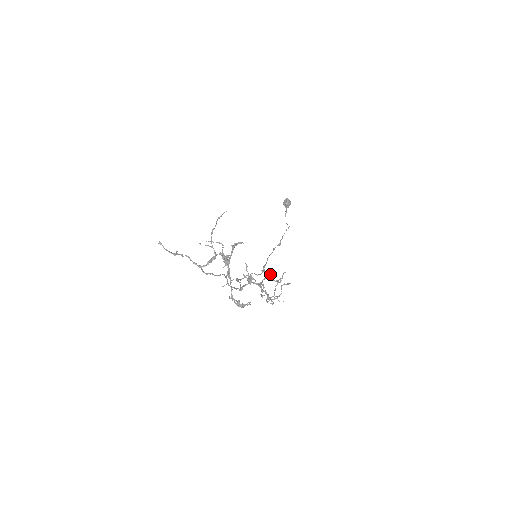
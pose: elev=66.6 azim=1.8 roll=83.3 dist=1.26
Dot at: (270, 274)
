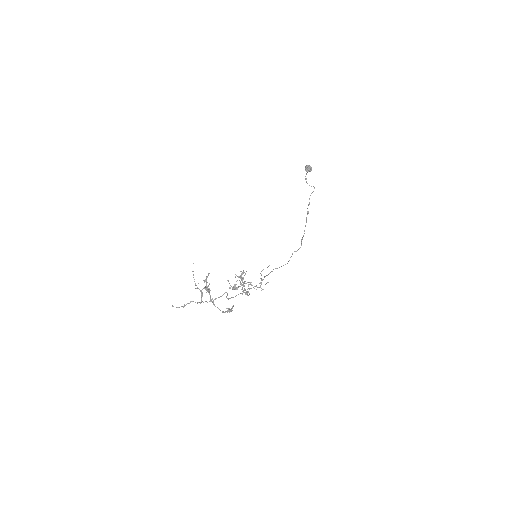
Dot at: (241, 276)
